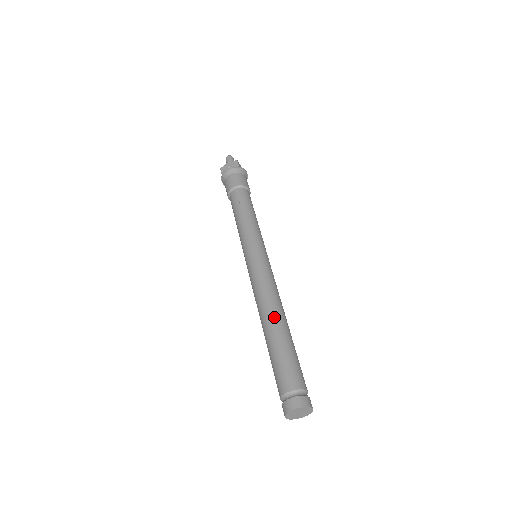
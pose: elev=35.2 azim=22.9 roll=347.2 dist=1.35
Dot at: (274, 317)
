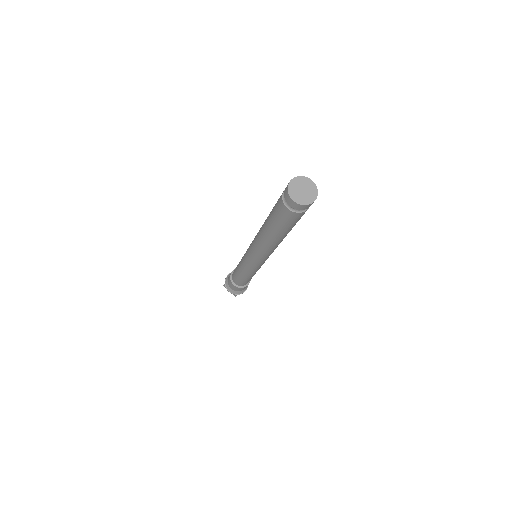
Dot at: occluded
